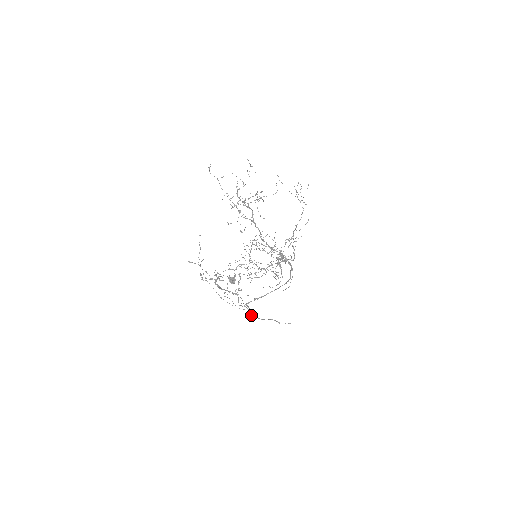
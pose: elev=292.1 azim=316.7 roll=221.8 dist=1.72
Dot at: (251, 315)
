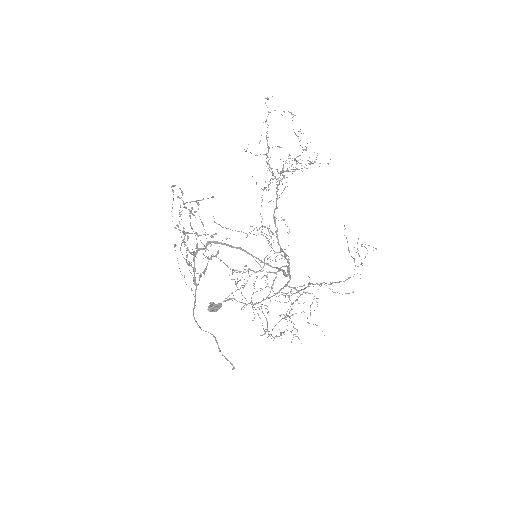
Dot at: (193, 313)
